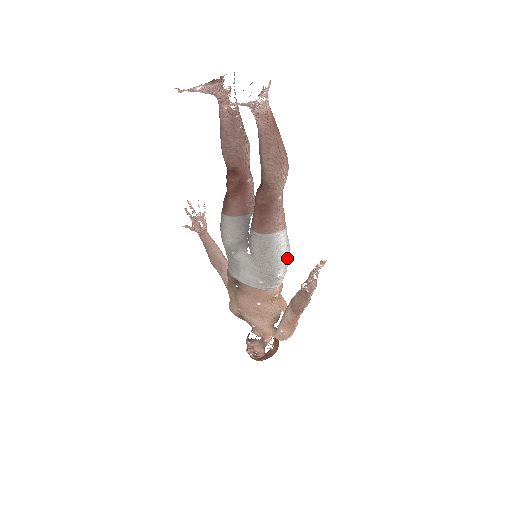
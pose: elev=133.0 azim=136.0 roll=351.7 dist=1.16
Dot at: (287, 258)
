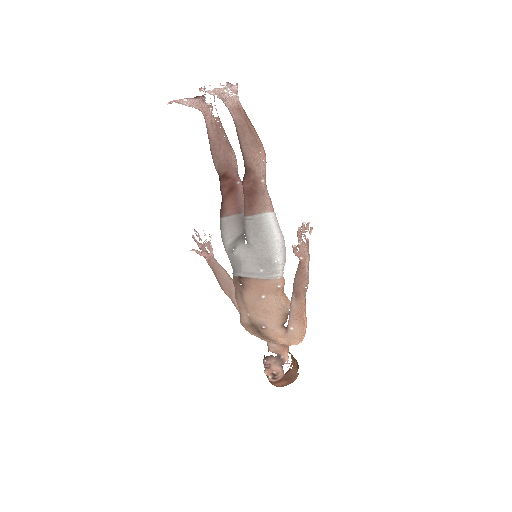
Dot at: (282, 245)
